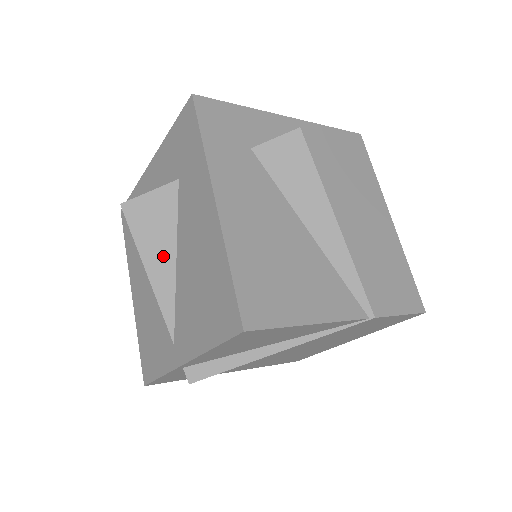
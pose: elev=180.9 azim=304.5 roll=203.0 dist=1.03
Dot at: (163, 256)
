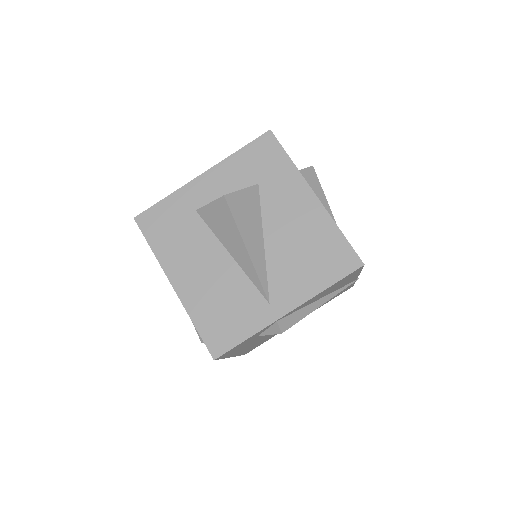
Dot at: (255, 237)
